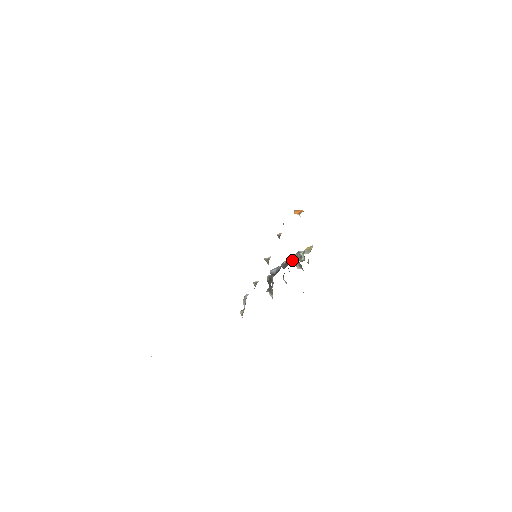
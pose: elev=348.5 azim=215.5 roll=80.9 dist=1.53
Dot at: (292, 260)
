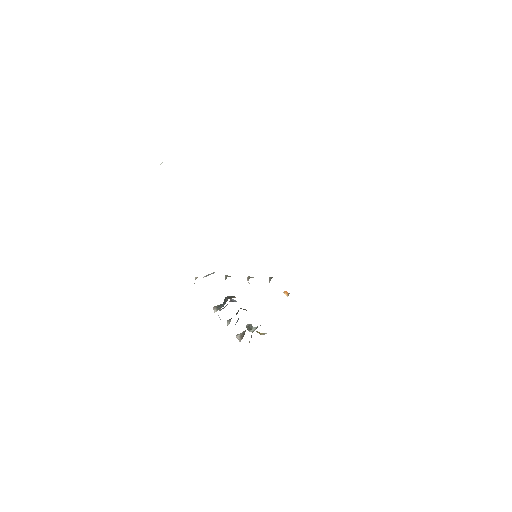
Dot at: occluded
